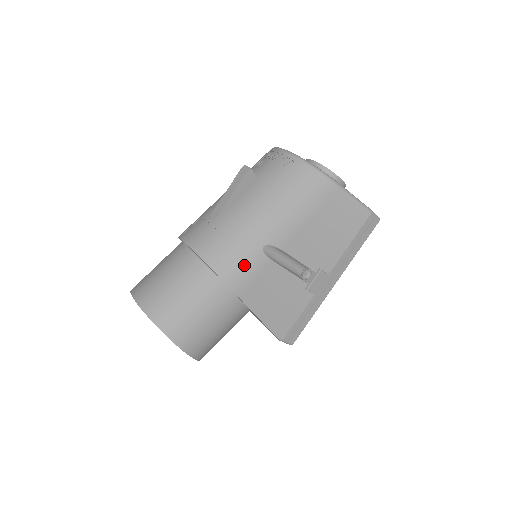
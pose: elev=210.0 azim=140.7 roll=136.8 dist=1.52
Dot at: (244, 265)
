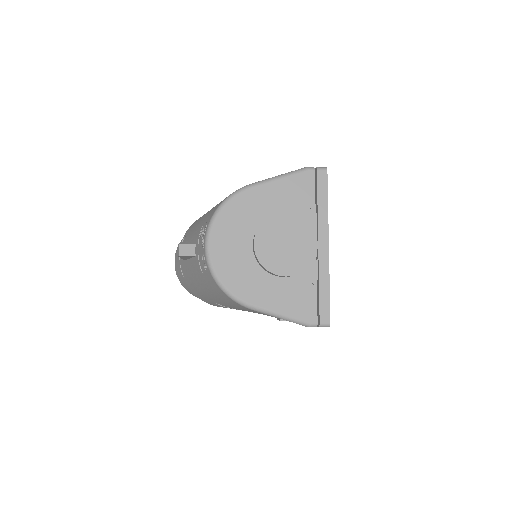
Dot at: (209, 302)
